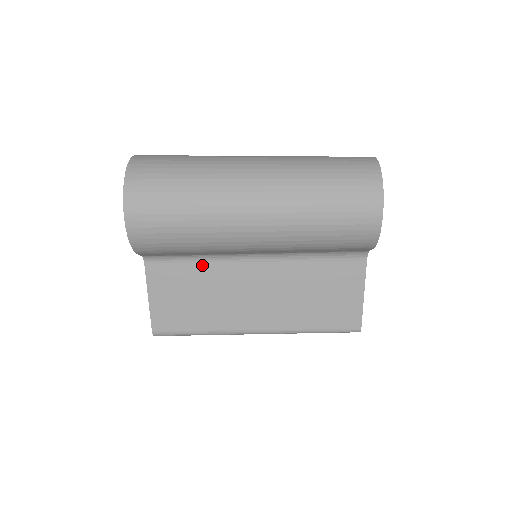
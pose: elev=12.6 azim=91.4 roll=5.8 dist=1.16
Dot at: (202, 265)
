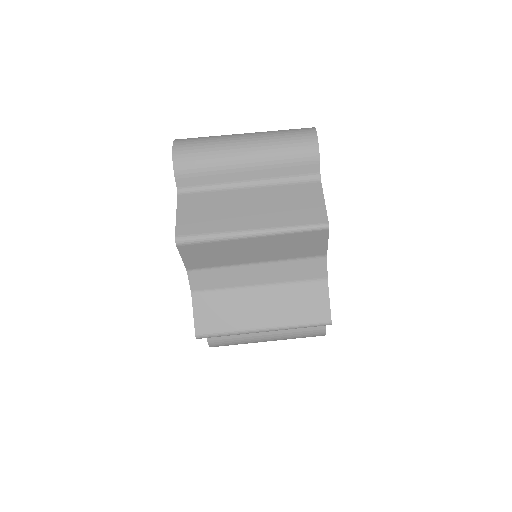
Dot at: (214, 193)
